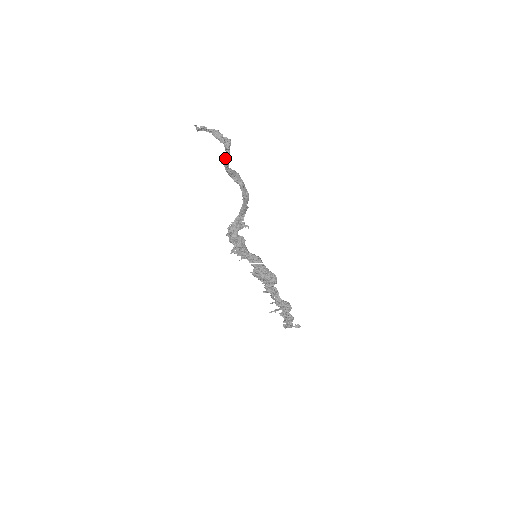
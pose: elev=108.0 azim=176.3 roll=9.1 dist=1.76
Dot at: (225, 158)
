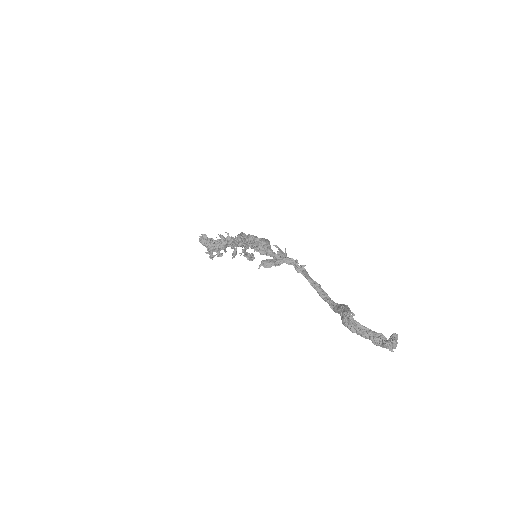
Dot at: (361, 329)
